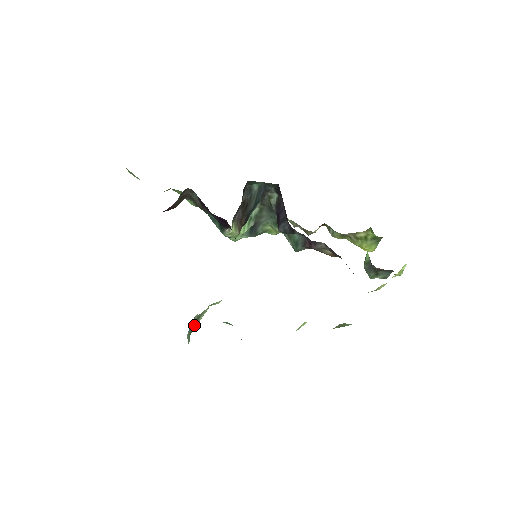
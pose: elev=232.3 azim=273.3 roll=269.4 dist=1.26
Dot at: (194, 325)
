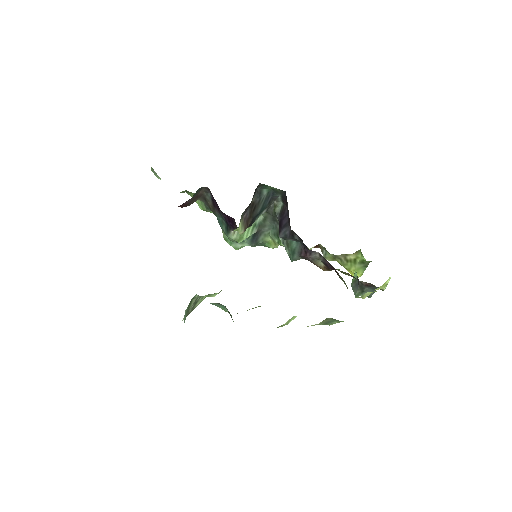
Dot at: (190, 309)
